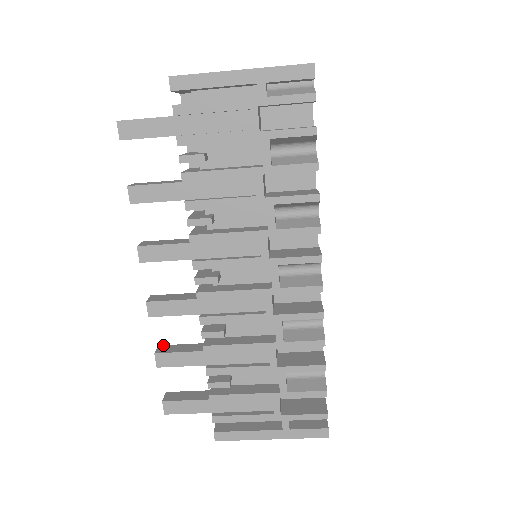
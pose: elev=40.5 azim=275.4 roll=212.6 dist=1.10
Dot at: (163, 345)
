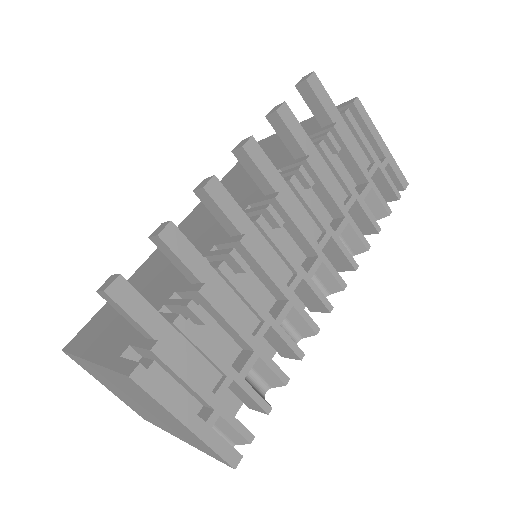
Dot at: occluded
